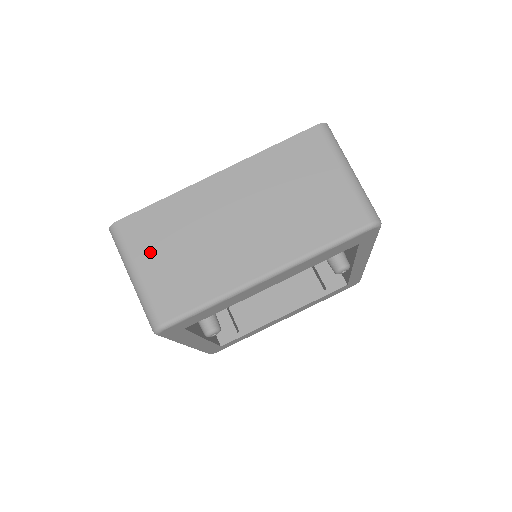
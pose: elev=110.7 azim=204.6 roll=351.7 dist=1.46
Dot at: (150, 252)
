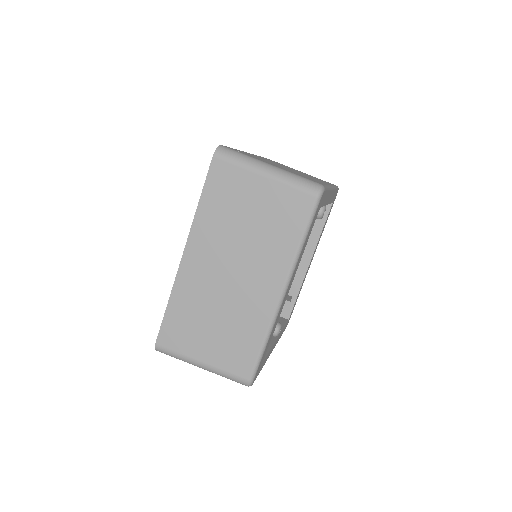
Dot at: (196, 344)
